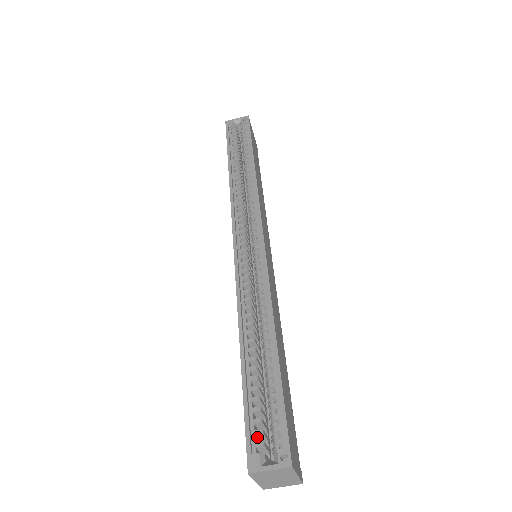
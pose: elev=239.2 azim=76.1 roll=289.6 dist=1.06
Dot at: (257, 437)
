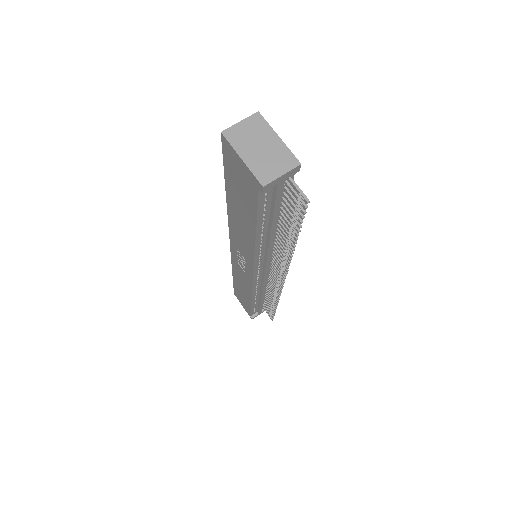
Dot at: occluded
